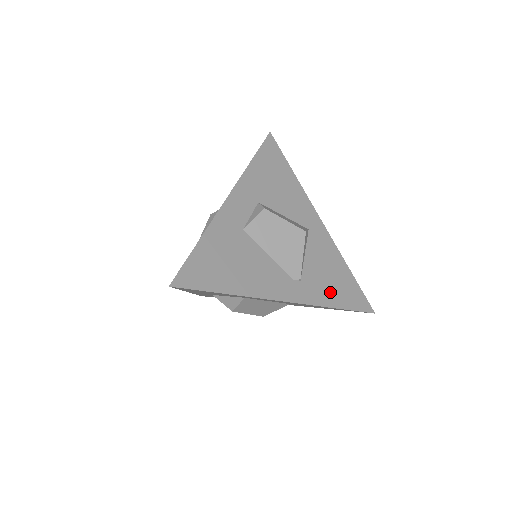
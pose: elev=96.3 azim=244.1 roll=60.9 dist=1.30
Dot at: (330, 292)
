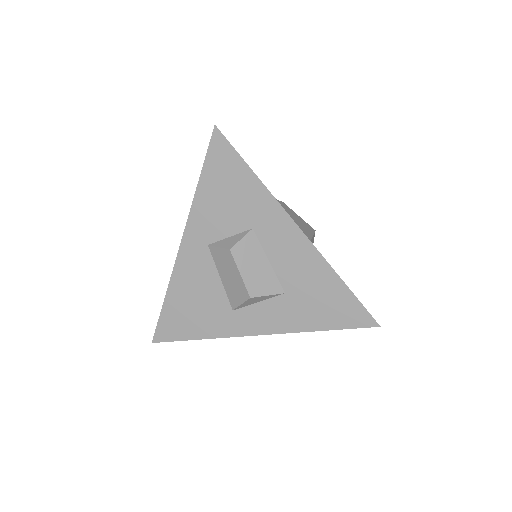
Dot at: occluded
